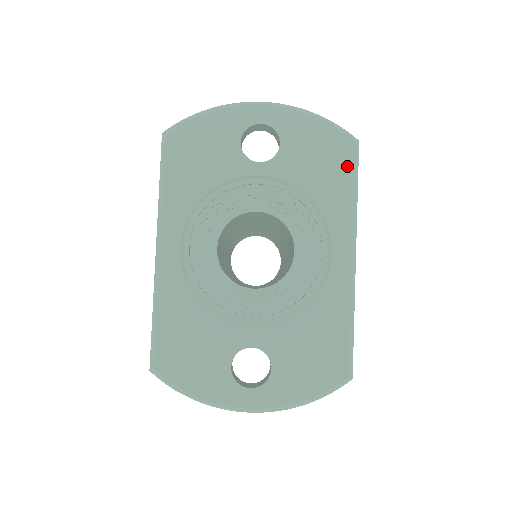
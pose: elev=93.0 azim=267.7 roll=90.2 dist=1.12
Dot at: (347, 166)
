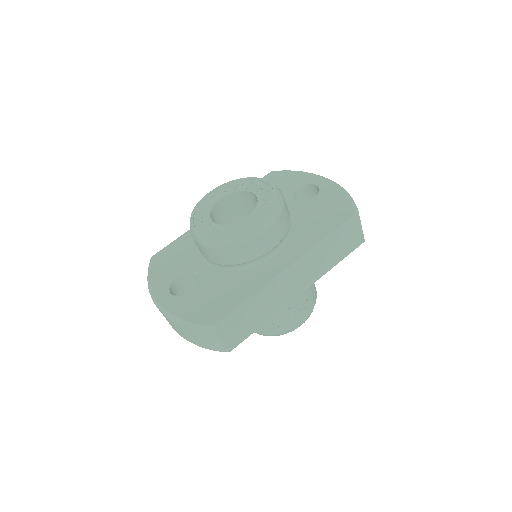
Dot at: (337, 223)
